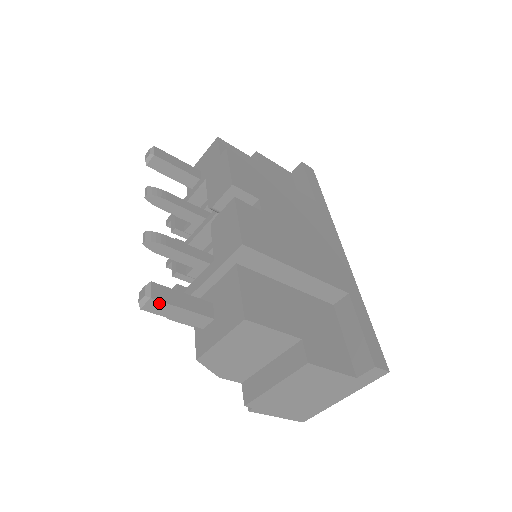
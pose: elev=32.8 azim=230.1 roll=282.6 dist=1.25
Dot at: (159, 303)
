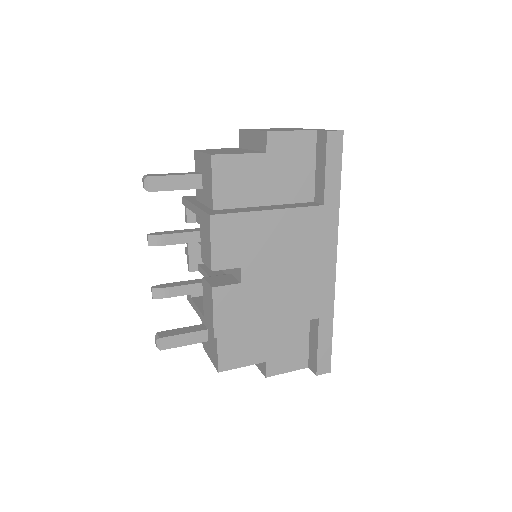
Dot at: (167, 348)
